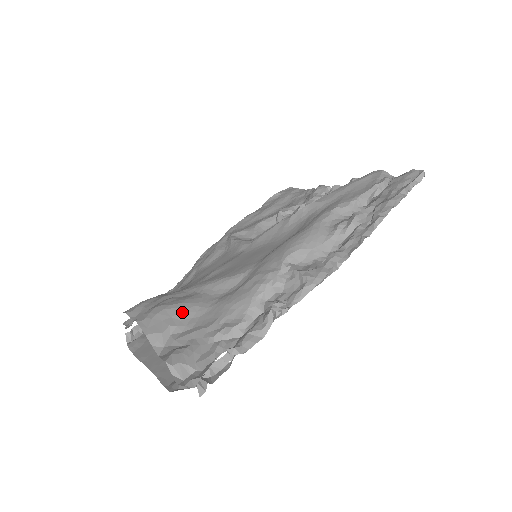
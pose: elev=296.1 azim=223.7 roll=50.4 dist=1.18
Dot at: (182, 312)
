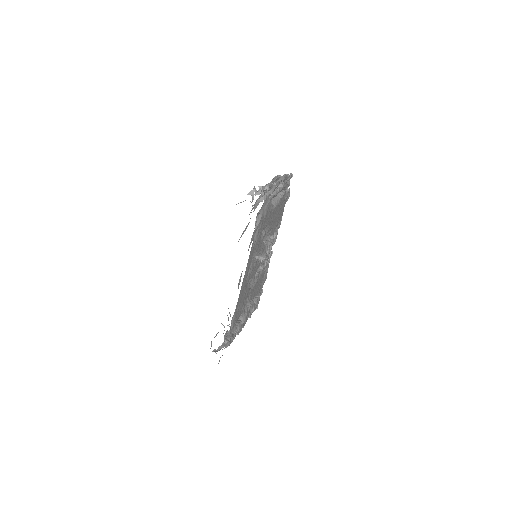
Dot at: occluded
